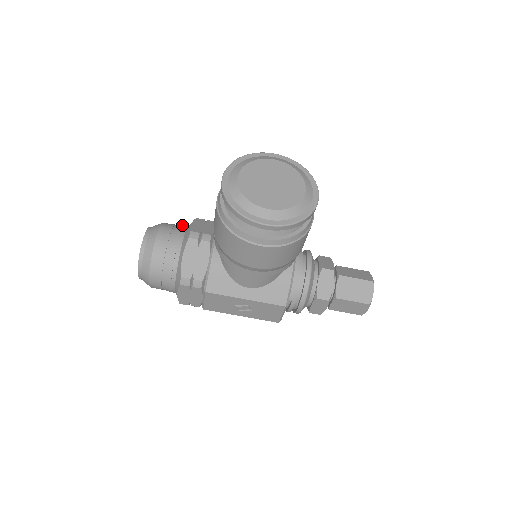
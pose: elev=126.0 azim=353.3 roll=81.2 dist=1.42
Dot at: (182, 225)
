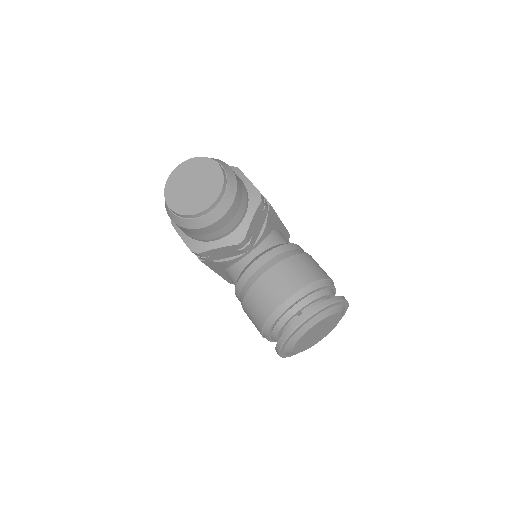
Dot at: (246, 202)
